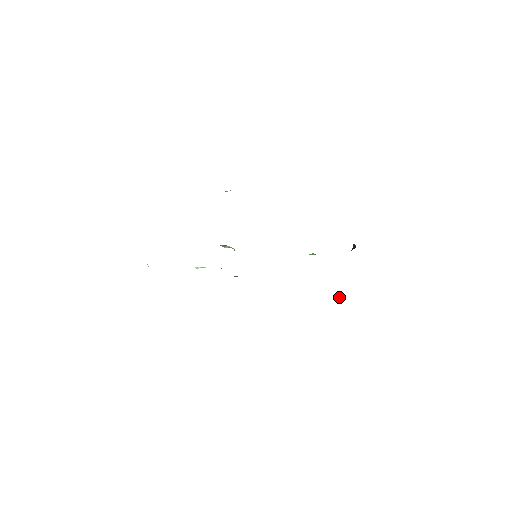
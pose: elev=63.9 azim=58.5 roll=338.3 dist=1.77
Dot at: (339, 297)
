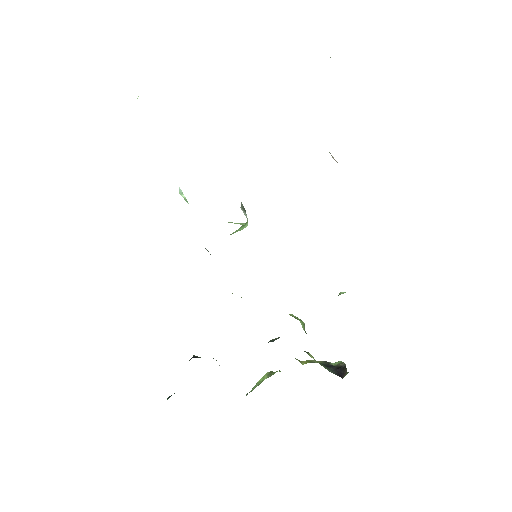
Dot at: (264, 376)
